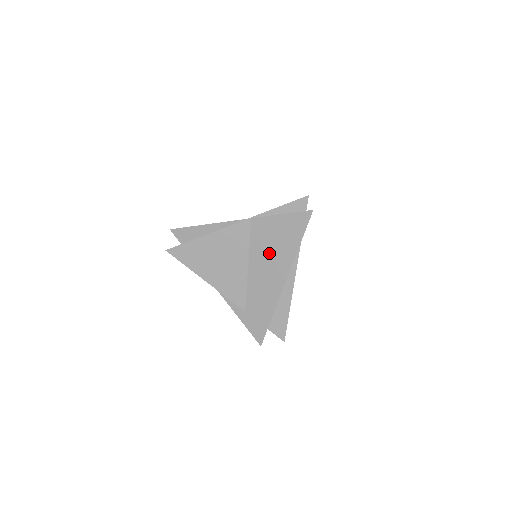
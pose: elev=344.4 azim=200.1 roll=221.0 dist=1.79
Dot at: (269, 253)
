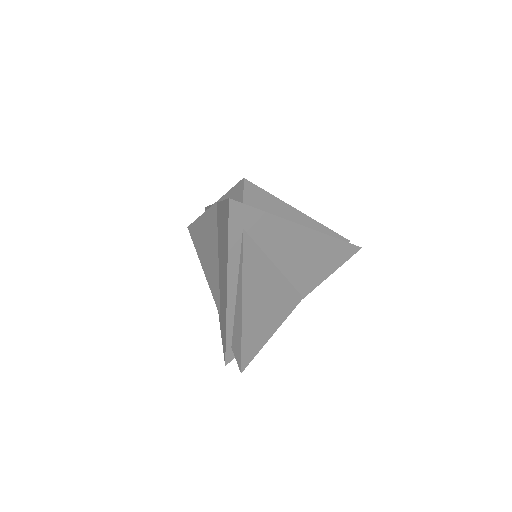
Dot at: (222, 250)
